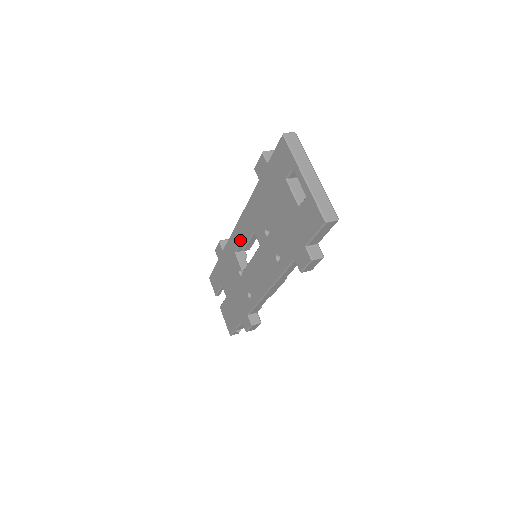
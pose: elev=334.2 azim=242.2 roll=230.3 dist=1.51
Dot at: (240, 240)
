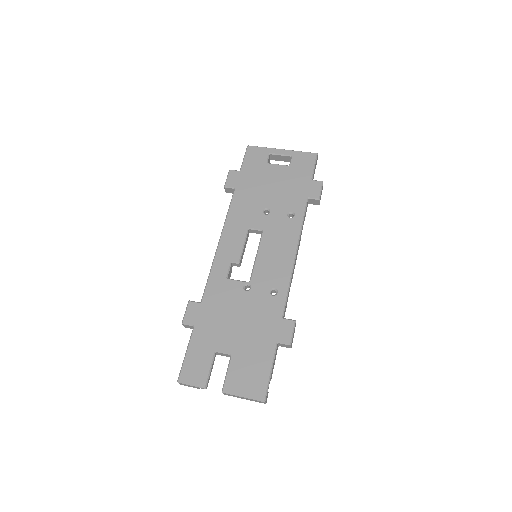
Dot at: (231, 256)
